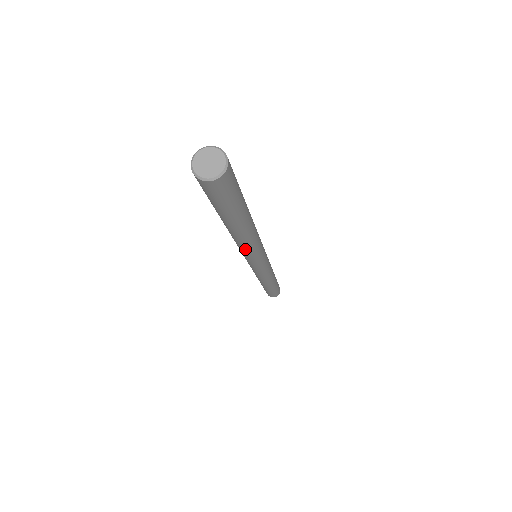
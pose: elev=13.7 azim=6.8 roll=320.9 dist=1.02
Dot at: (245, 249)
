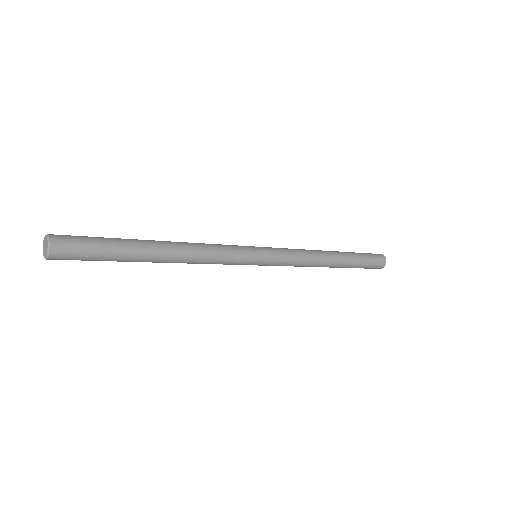
Dot at: (201, 263)
